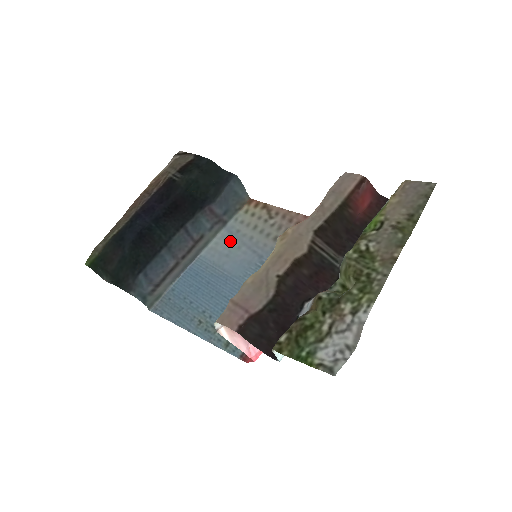
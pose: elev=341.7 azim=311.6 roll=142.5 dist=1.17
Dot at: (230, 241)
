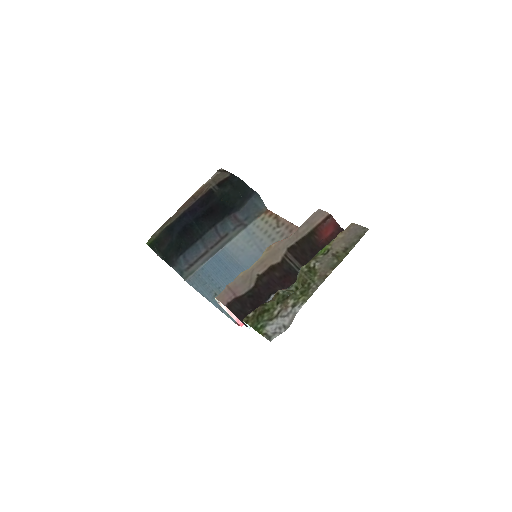
Dot at: (247, 240)
